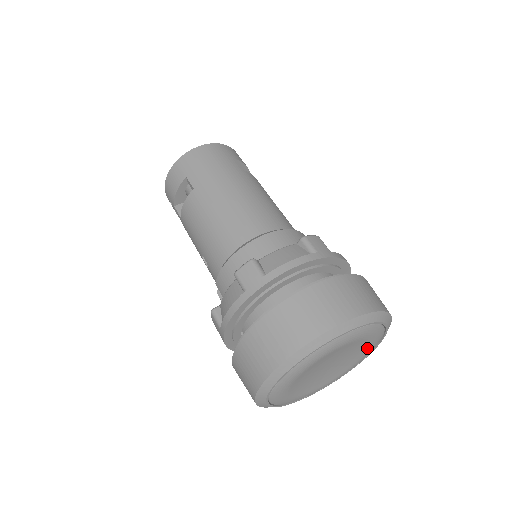
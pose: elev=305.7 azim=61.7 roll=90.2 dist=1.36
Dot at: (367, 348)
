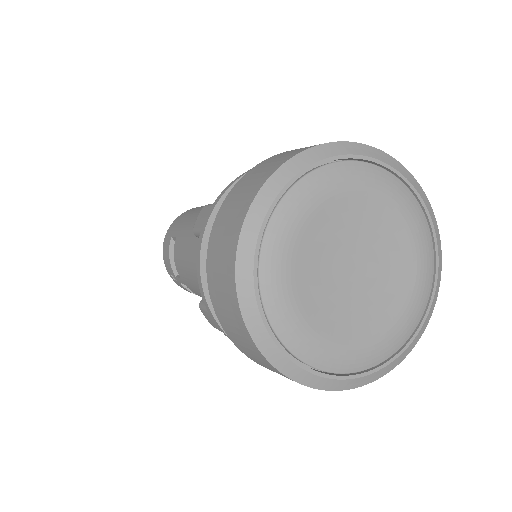
Dot at: (405, 228)
